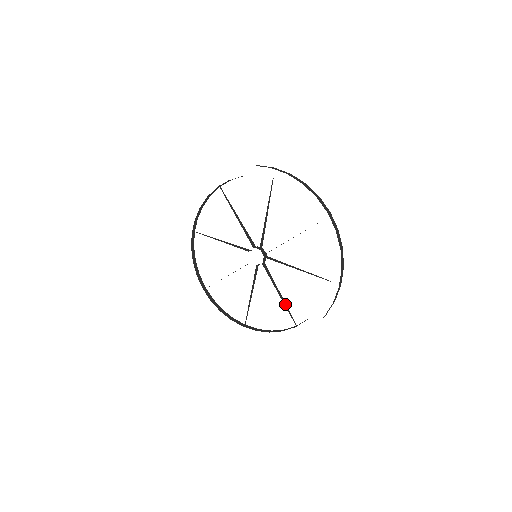
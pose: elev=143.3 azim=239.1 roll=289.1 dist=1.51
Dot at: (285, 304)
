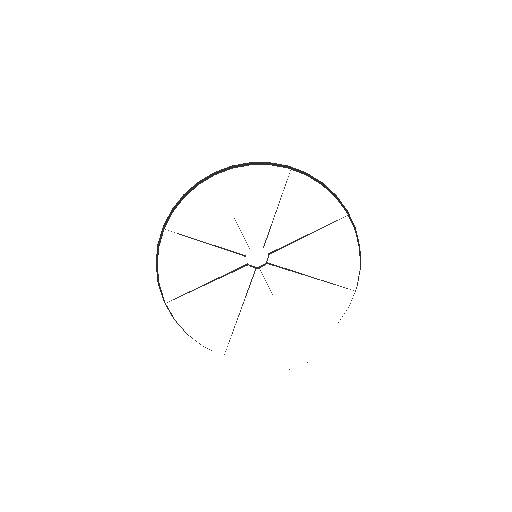
Dot at: occluded
